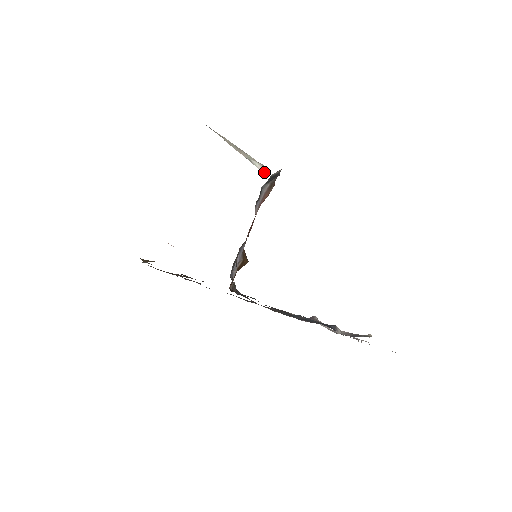
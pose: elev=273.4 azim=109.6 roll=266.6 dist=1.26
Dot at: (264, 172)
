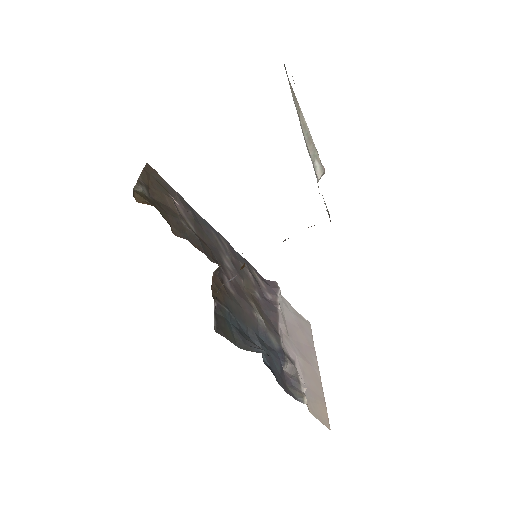
Dot at: (320, 178)
